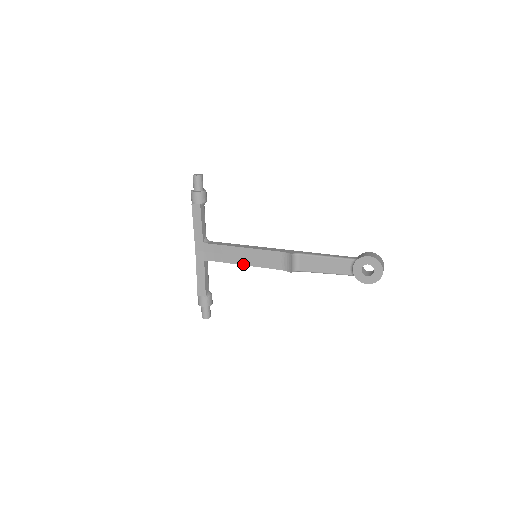
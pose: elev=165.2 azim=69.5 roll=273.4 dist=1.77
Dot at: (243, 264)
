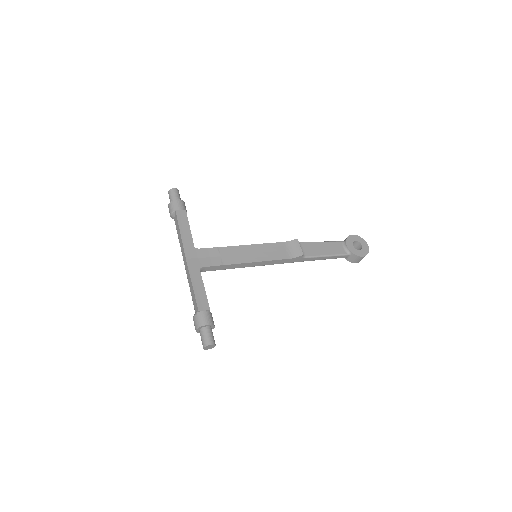
Dot at: (248, 262)
